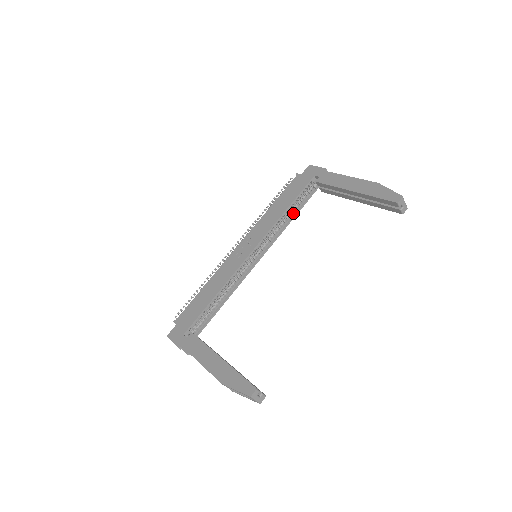
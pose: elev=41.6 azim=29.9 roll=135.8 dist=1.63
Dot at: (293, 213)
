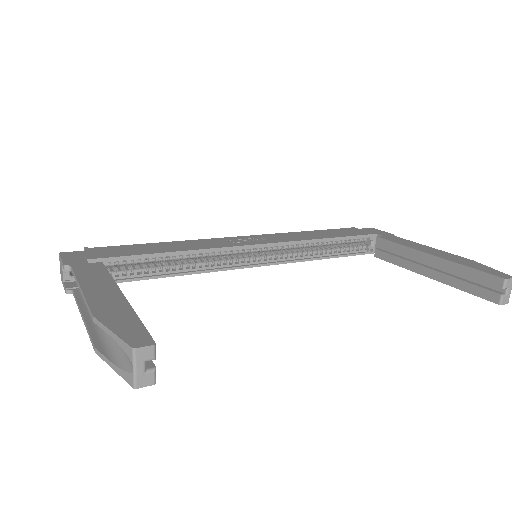
Dot at: (328, 253)
